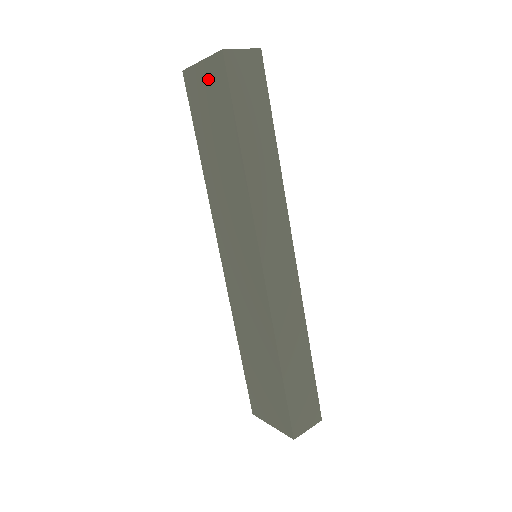
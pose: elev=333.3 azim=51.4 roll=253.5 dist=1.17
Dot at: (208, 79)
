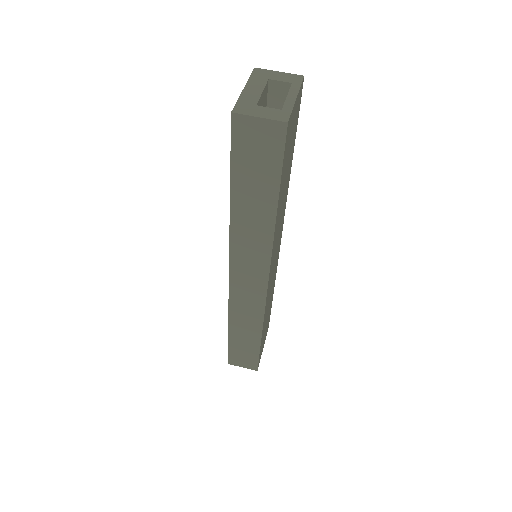
Dot at: occluded
